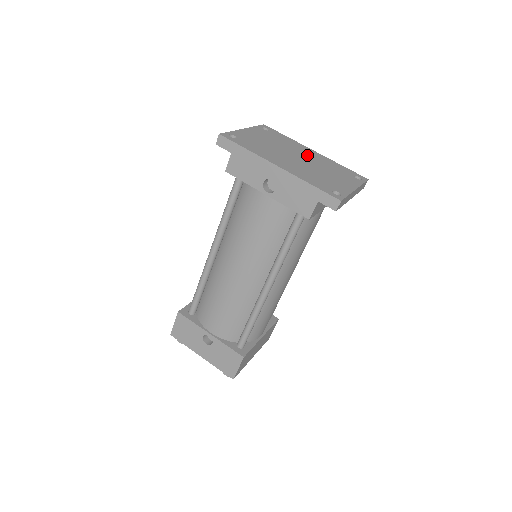
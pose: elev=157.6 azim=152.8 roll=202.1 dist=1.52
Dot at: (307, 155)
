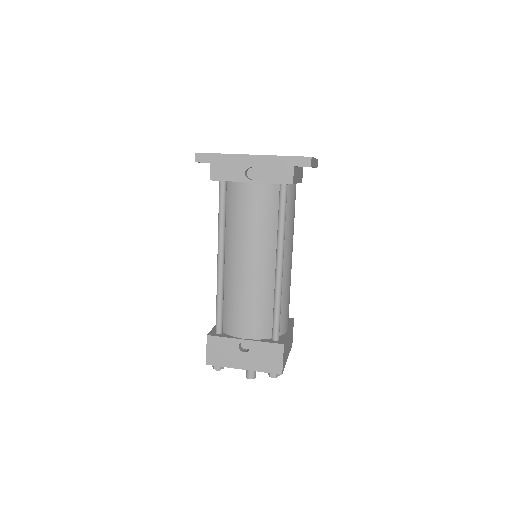
Dot at: occluded
